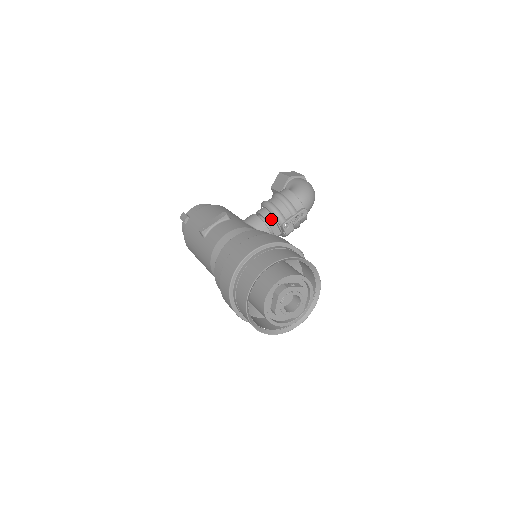
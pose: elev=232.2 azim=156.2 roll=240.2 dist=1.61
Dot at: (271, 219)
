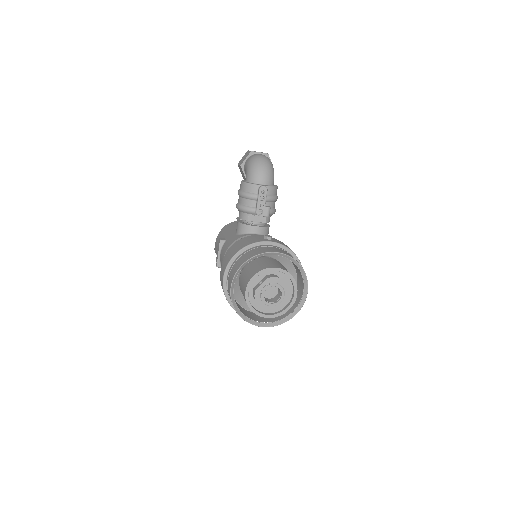
Dot at: (247, 217)
